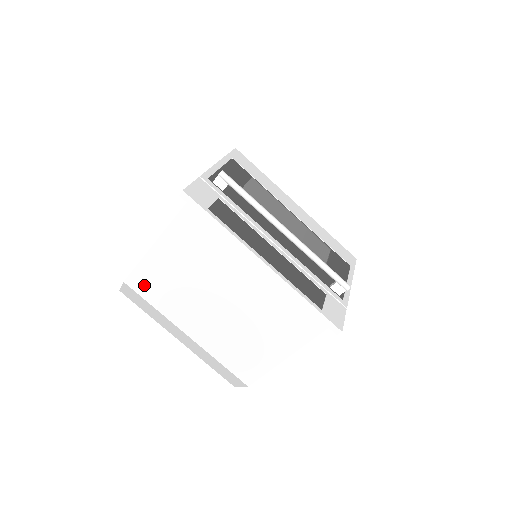
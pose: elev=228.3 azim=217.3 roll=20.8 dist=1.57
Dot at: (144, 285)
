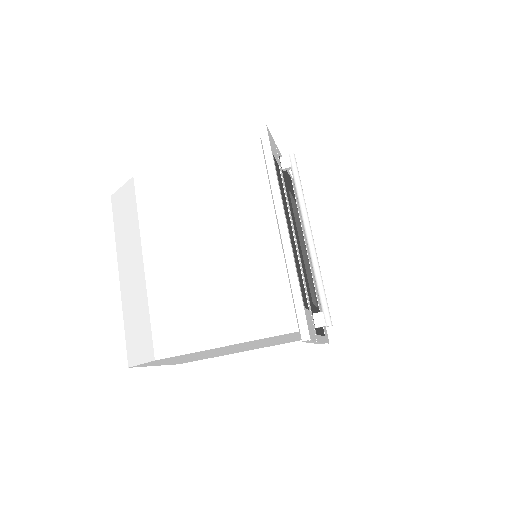
Dot at: (150, 189)
